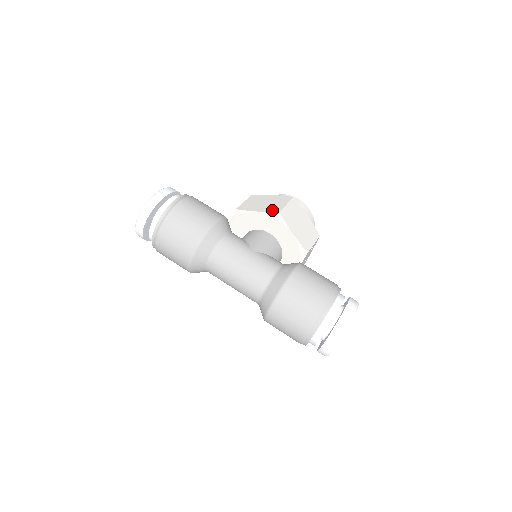
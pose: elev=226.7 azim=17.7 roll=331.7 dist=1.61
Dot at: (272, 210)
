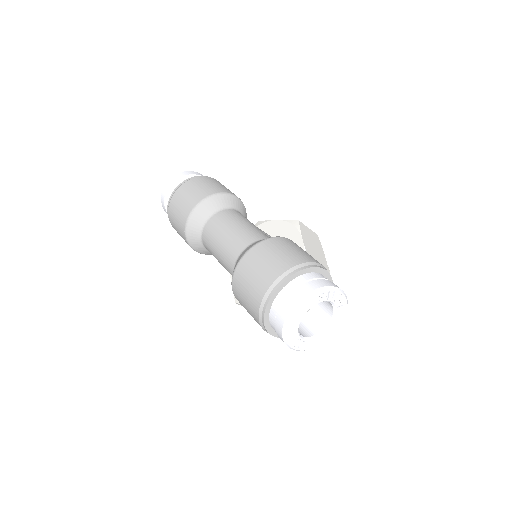
Dot at: (292, 221)
